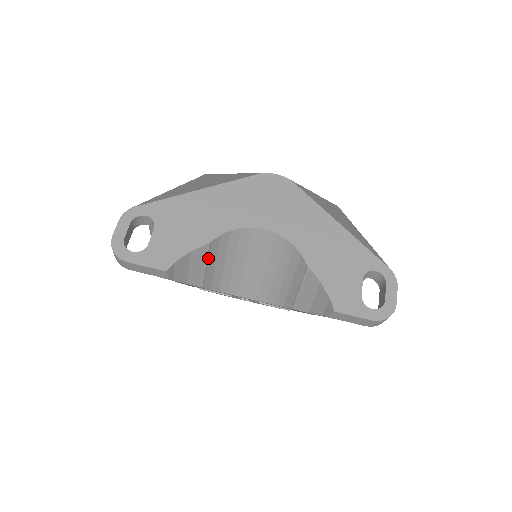
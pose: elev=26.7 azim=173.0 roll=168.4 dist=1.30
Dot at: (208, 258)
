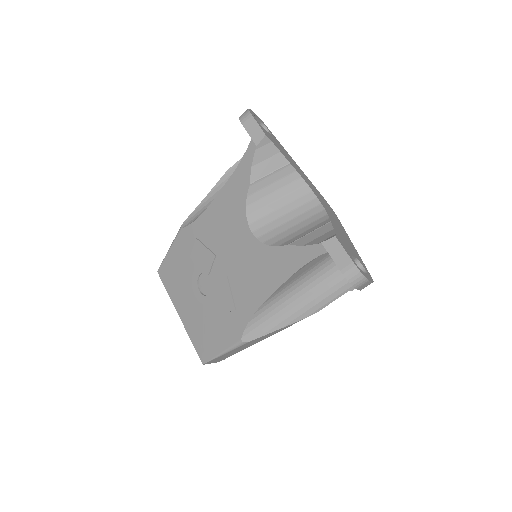
Dot at: (277, 172)
